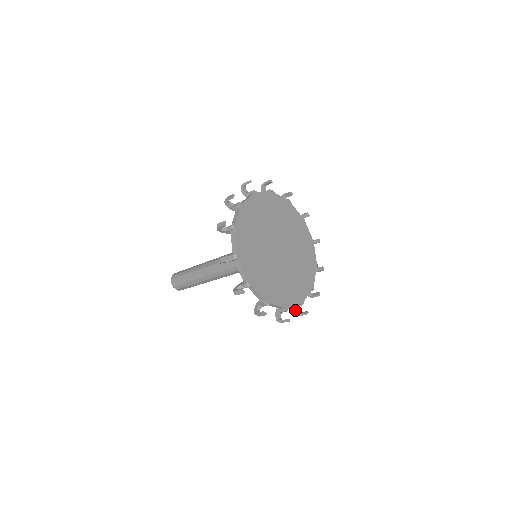
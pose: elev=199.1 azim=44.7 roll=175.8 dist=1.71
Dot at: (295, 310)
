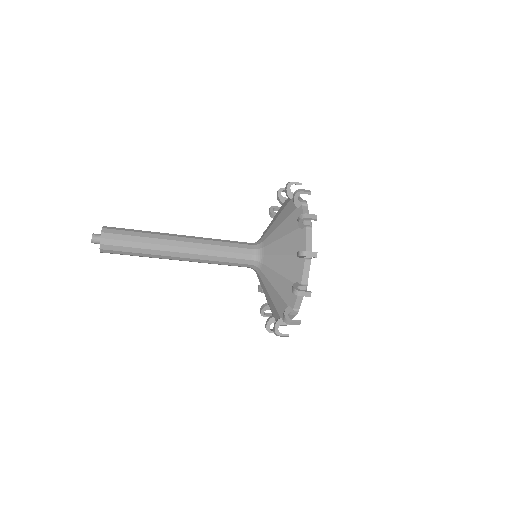
Dot at: (287, 314)
